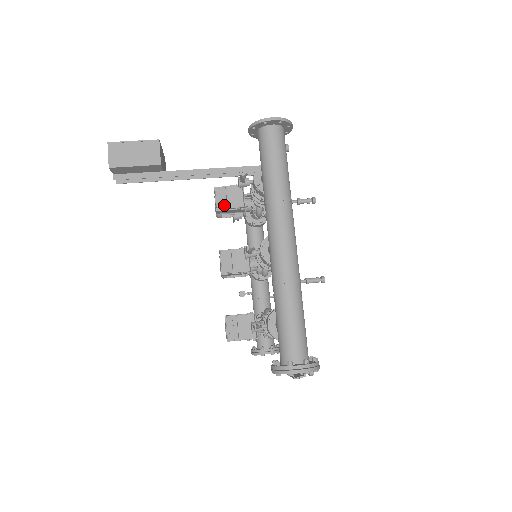
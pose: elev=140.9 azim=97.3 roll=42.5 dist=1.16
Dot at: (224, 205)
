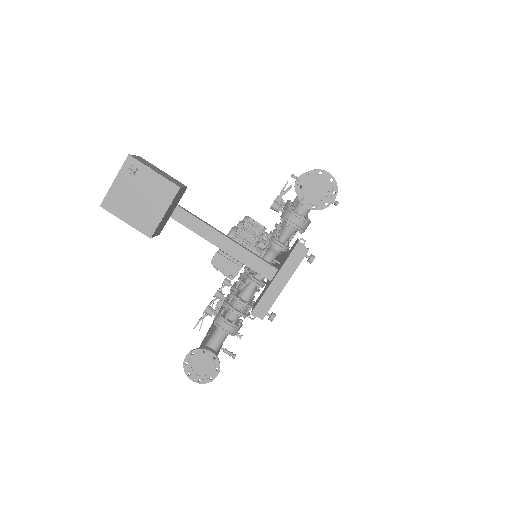
Dot at: occluded
